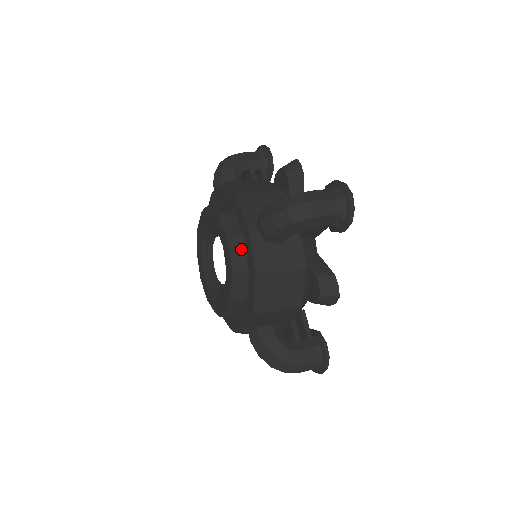
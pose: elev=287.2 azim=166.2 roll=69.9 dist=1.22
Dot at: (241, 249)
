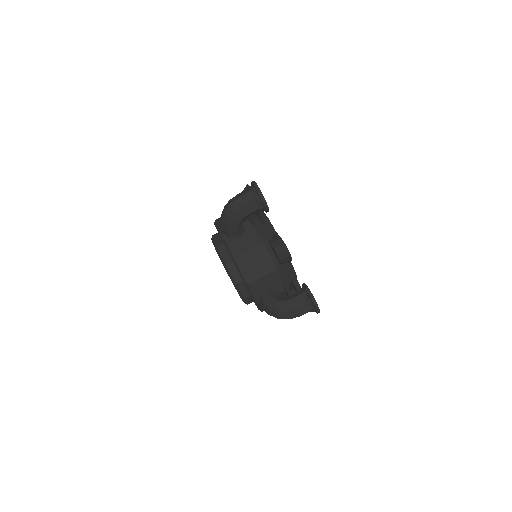
Dot at: (224, 251)
